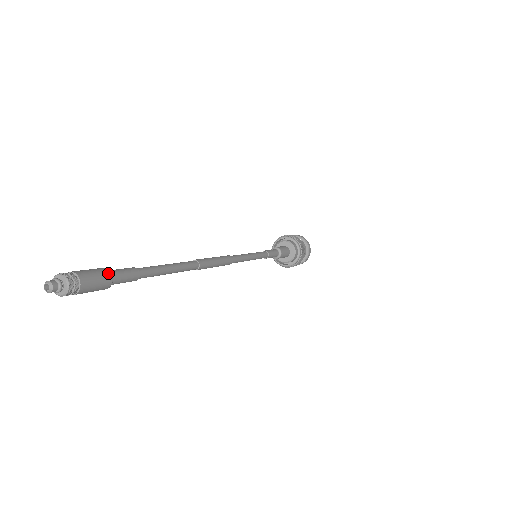
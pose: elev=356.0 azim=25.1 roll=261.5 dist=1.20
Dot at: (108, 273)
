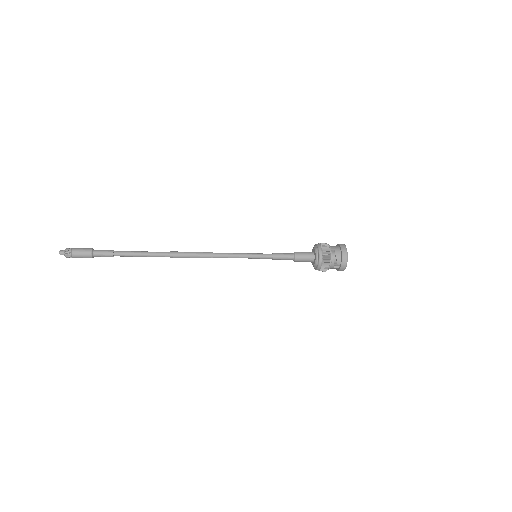
Dot at: (91, 248)
